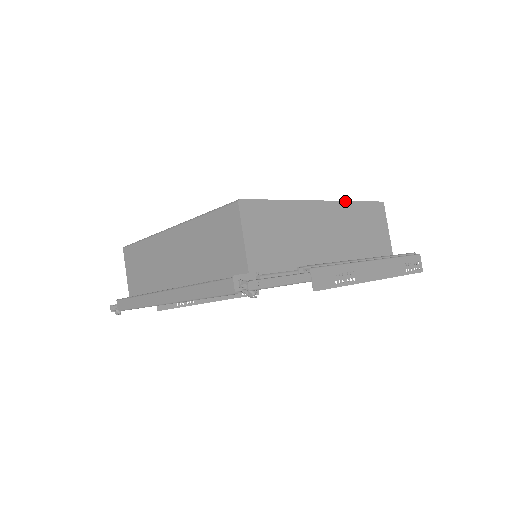
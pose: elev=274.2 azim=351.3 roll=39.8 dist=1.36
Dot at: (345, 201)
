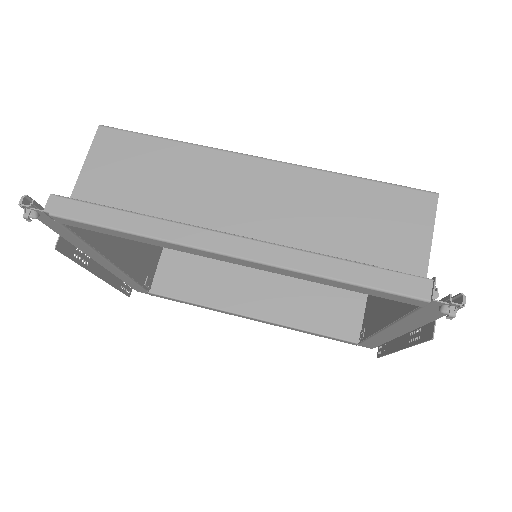
Dot at: occluded
